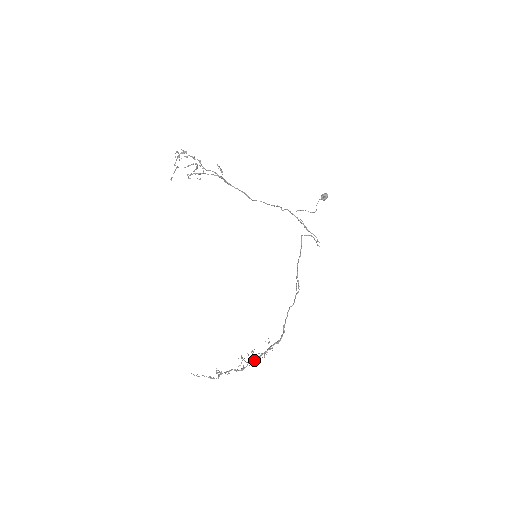
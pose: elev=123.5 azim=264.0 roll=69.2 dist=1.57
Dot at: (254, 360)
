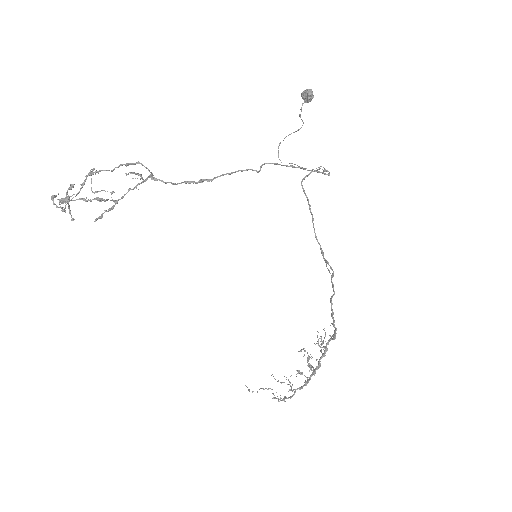
Dot at: (315, 372)
